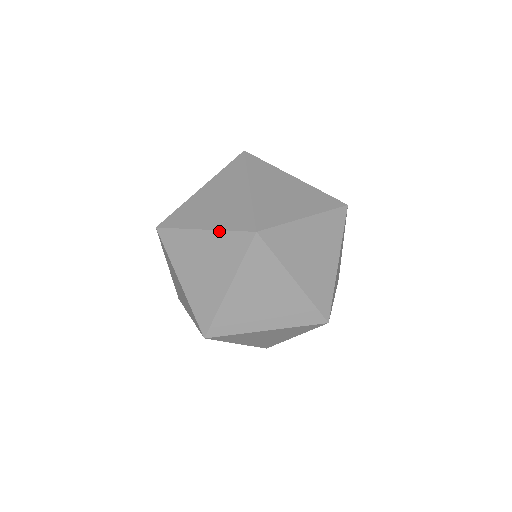
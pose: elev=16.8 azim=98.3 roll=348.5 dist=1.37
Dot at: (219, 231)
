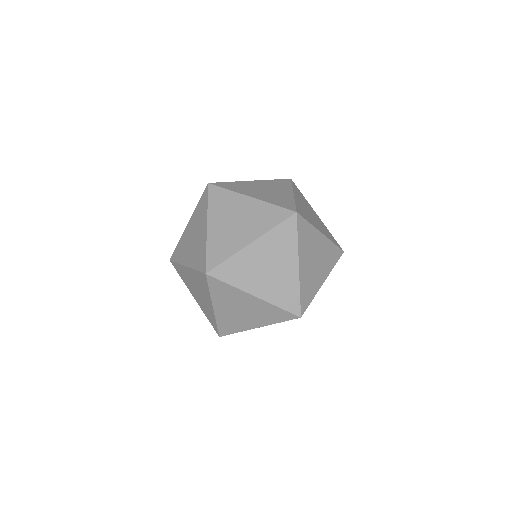
Dot at: (192, 269)
